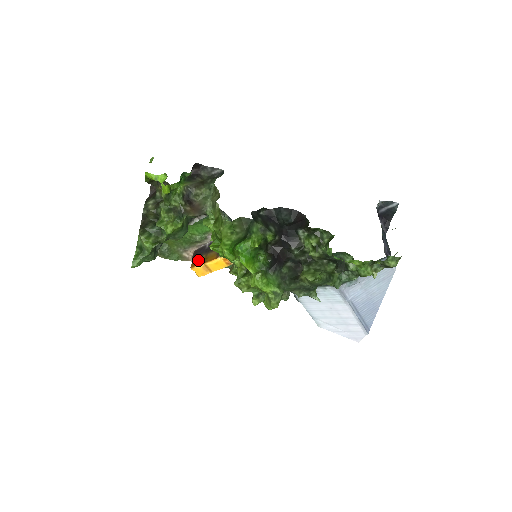
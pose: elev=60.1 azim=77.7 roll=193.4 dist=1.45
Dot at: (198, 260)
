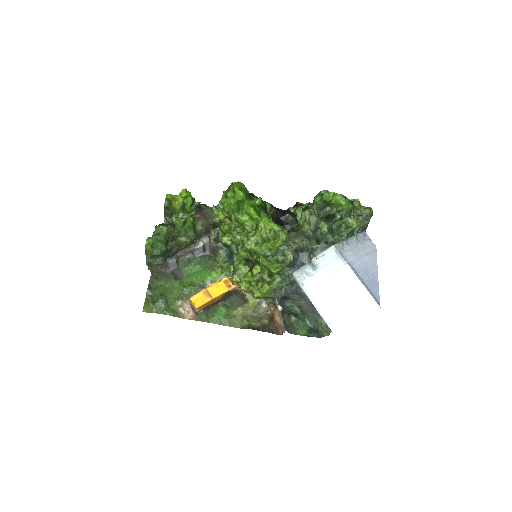
Dot at: occluded
